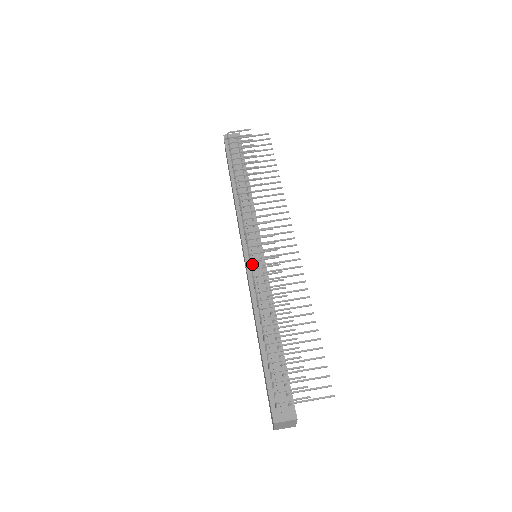
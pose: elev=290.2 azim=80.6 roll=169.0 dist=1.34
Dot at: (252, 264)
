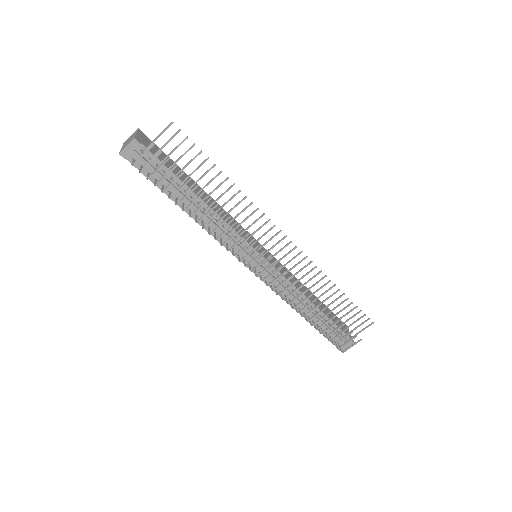
Dot at: (262, 273)
